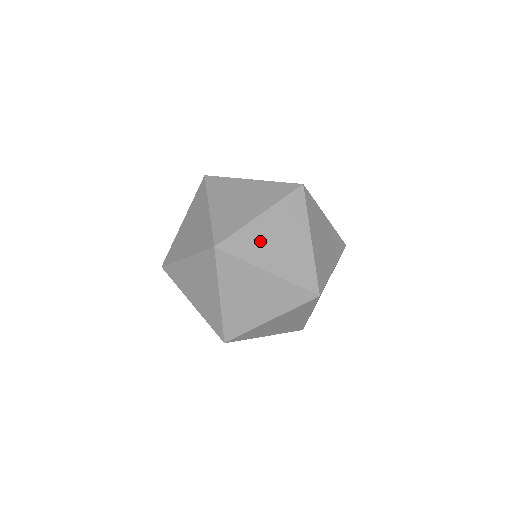
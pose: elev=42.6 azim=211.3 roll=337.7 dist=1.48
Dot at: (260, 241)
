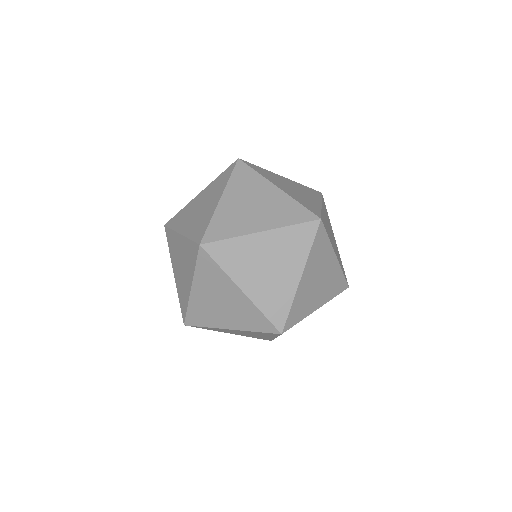
Dot at: (235, 216)
